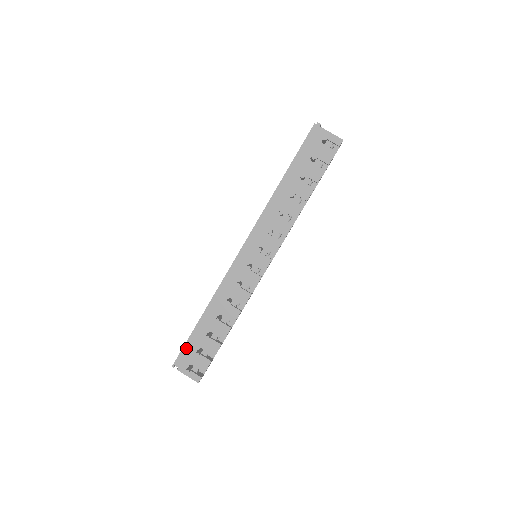
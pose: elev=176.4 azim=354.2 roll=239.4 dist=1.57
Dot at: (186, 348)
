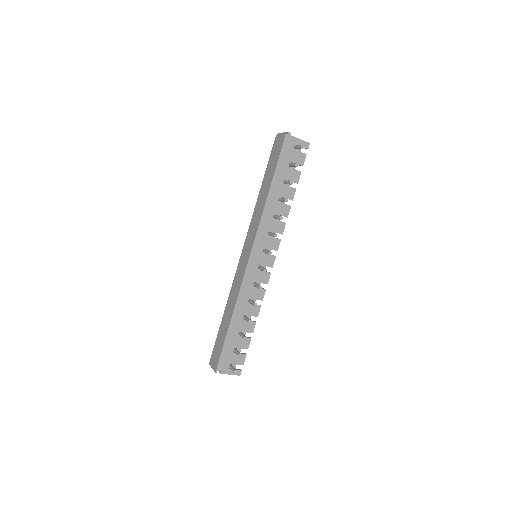
Dot at: (224, 353)
